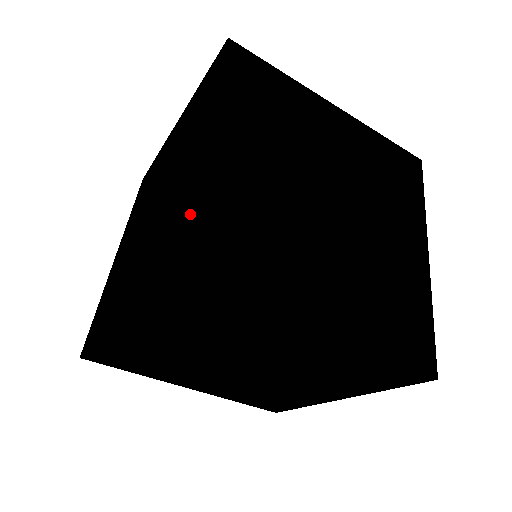
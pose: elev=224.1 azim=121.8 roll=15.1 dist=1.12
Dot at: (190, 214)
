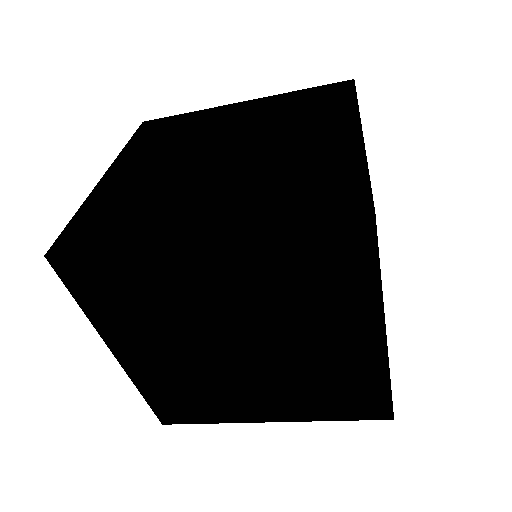
Dot at: (151, 398)
